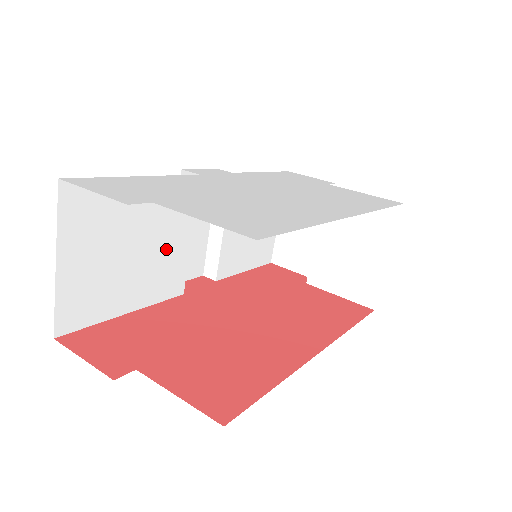
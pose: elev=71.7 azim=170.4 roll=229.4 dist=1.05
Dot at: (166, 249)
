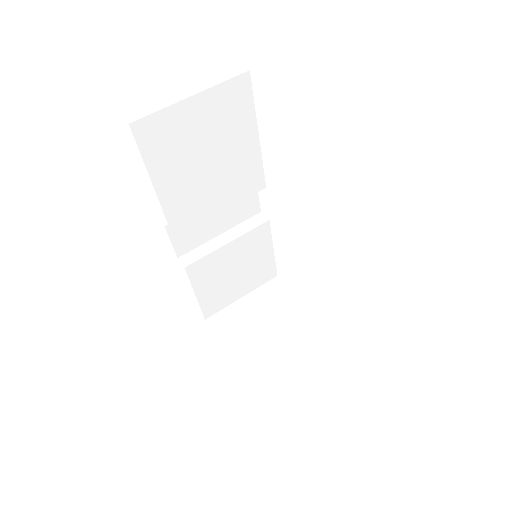
Dot at: (210, 193)
